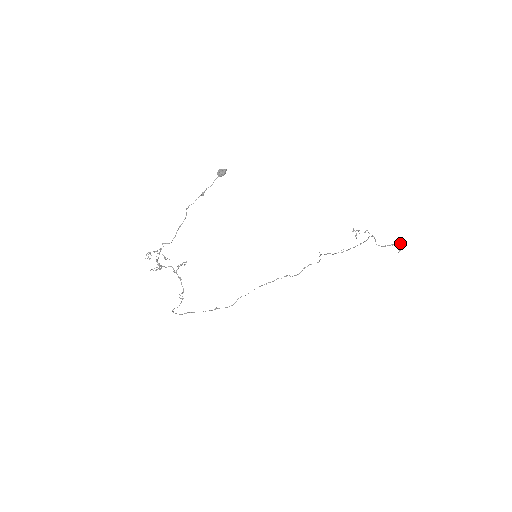
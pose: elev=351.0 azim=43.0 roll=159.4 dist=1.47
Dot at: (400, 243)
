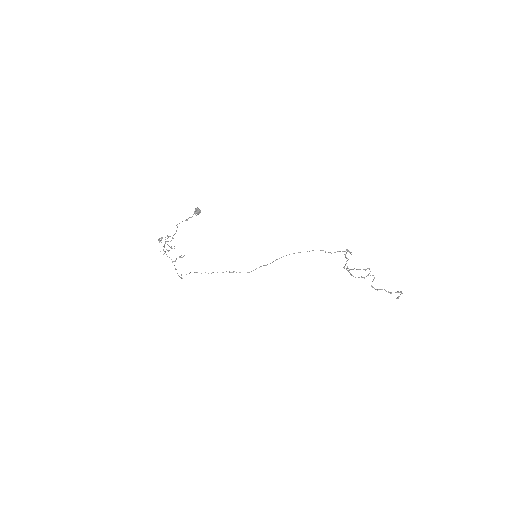
Dot at: occluded
